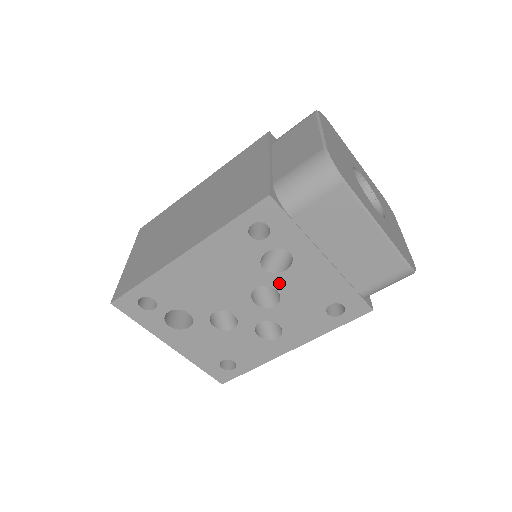
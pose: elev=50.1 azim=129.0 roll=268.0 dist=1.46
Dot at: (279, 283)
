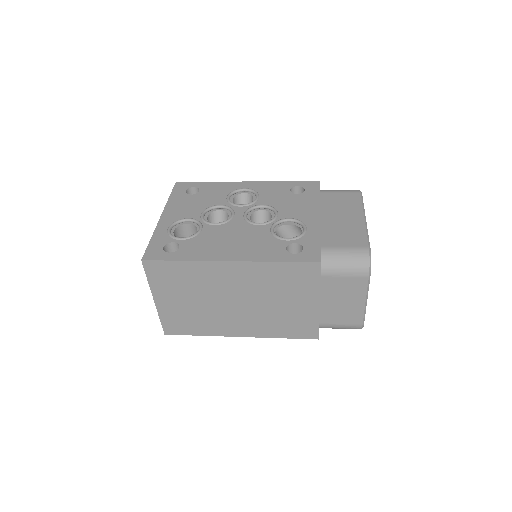
Dot at: occluded
